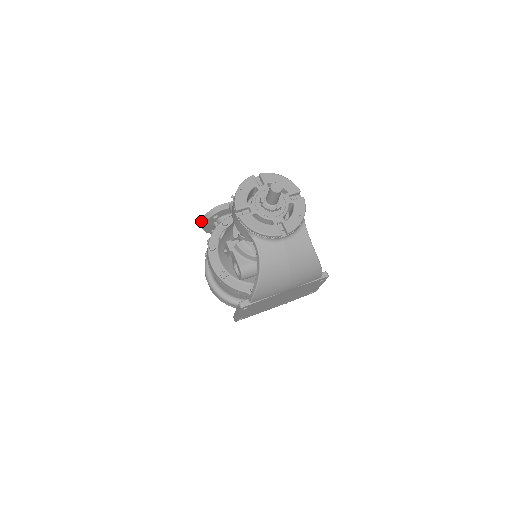
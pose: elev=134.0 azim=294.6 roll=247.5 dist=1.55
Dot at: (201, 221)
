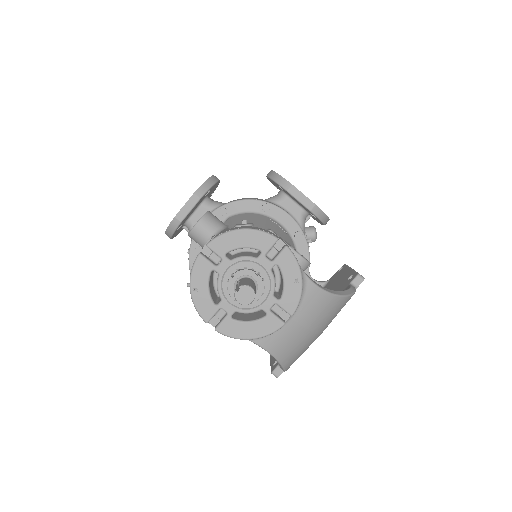
Dot at: occluded
